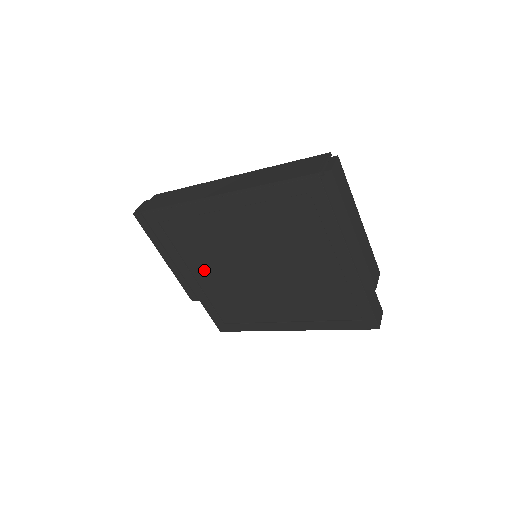
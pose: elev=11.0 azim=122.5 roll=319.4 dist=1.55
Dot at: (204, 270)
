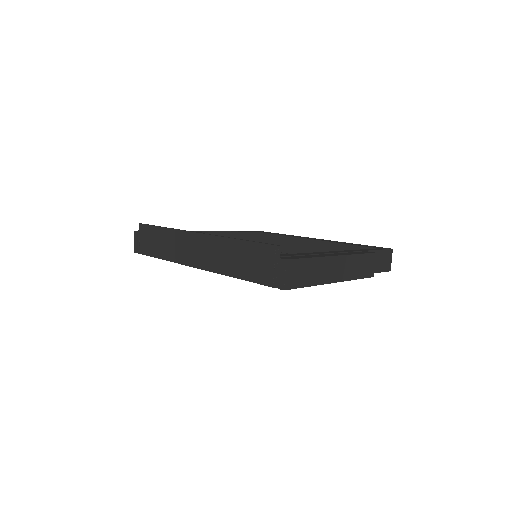
Dot at: occluded
